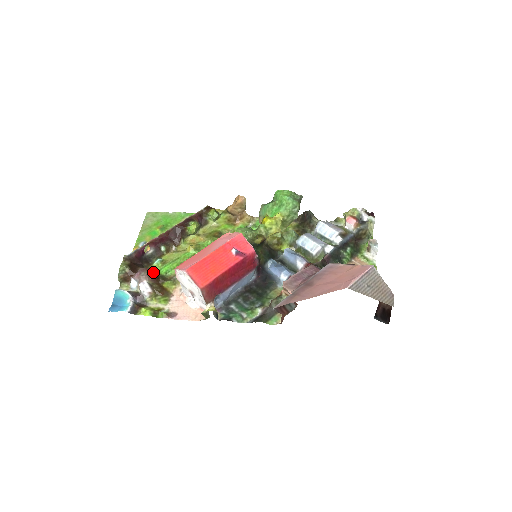
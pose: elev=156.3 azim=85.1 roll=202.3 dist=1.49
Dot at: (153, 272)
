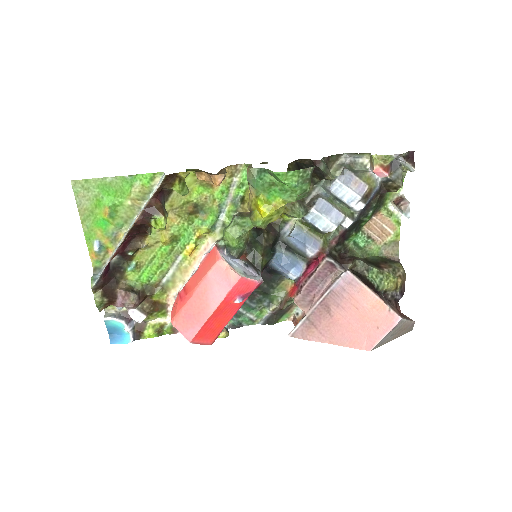
Dot at: (136, 295)
